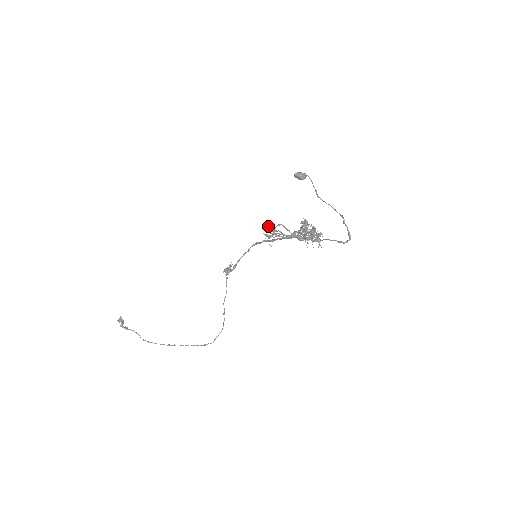
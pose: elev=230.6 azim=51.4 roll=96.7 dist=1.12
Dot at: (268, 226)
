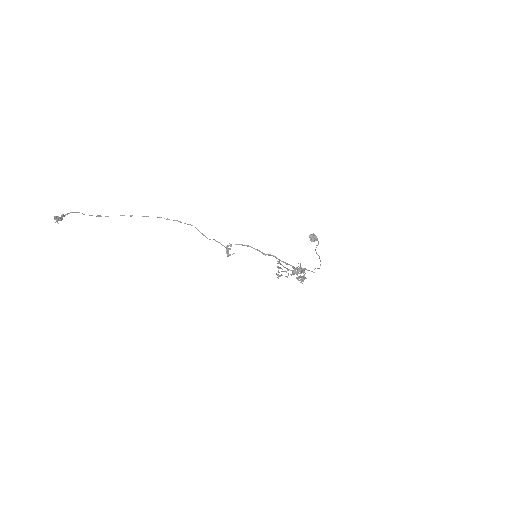
Dot at: occluded
